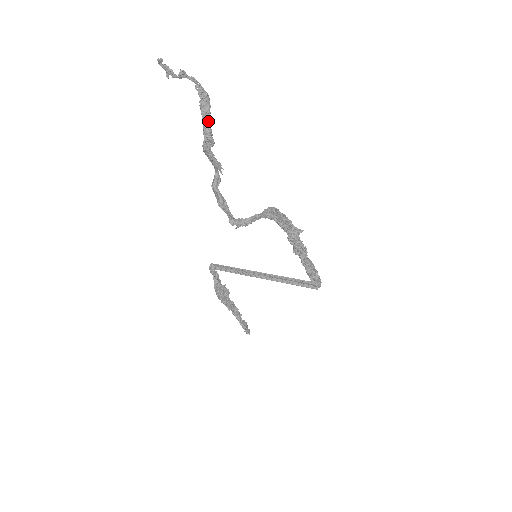
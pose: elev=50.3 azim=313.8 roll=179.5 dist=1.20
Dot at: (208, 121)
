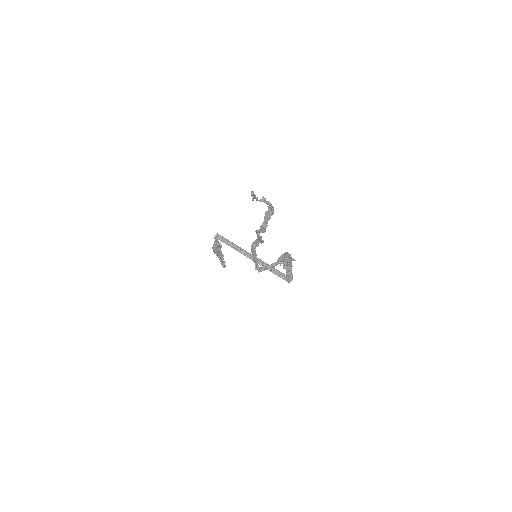
Dot at: (267, 221)
